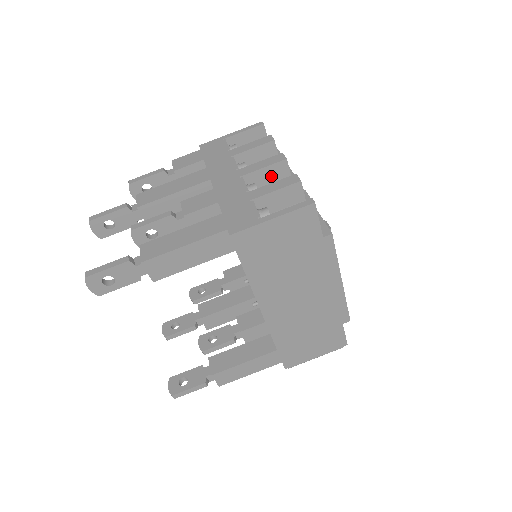
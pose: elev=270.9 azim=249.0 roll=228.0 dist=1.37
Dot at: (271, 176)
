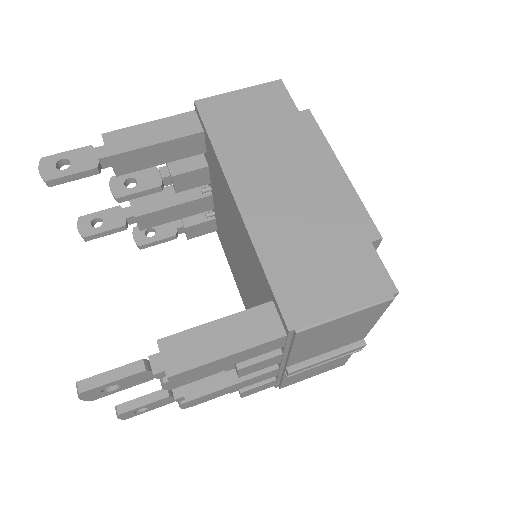
Dot at: occluded
